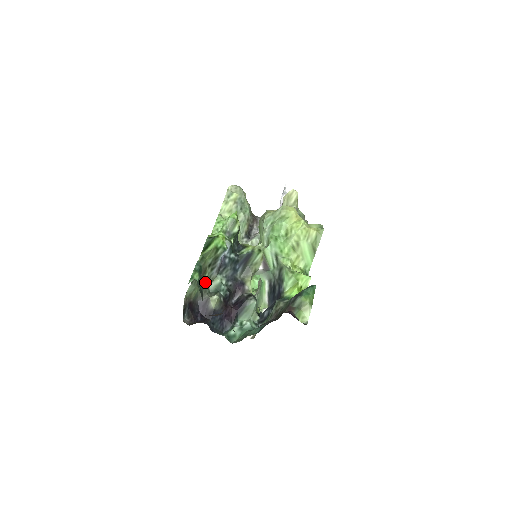
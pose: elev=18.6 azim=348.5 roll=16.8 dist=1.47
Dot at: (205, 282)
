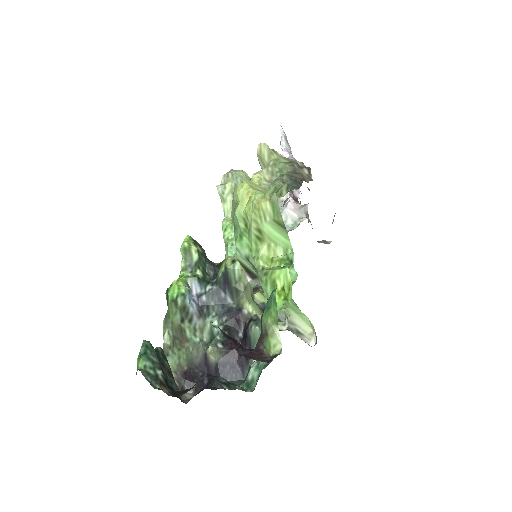
Dot at: (192, 338)
